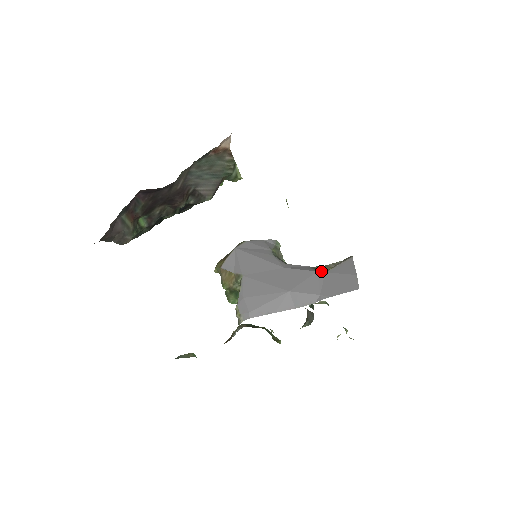
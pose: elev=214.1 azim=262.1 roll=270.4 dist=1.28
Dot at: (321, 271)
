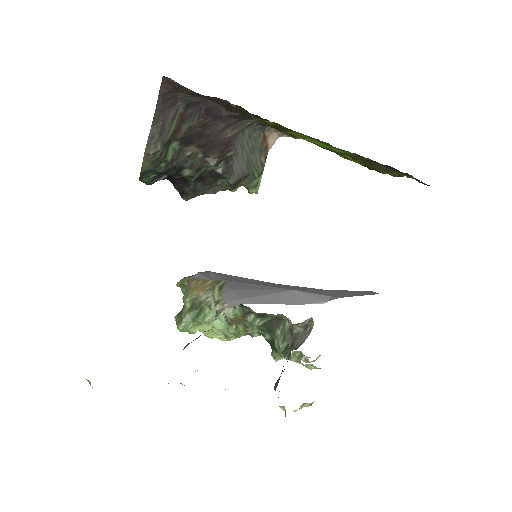
Dot at: (324, 290)
